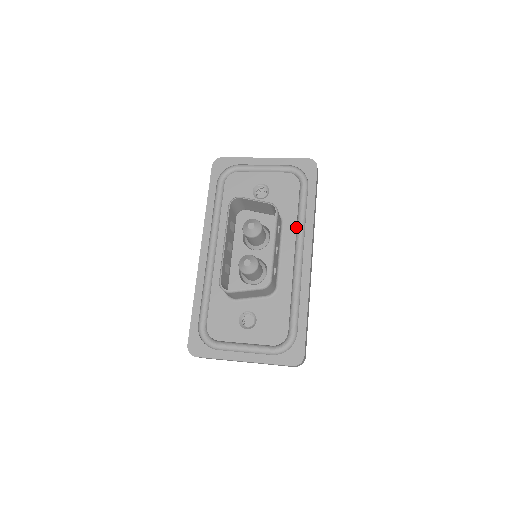
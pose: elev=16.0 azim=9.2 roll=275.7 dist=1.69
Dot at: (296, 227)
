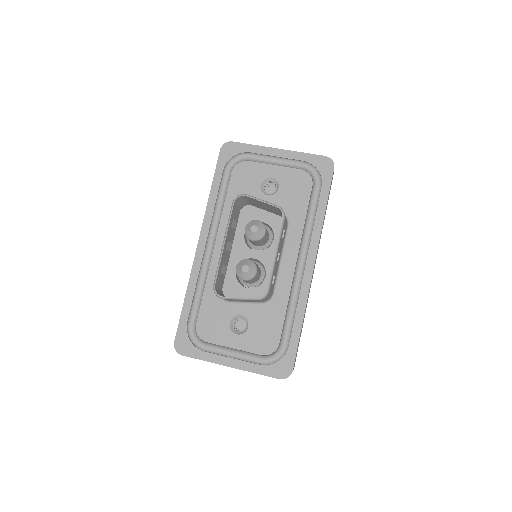
Dot at: (302, 232)
